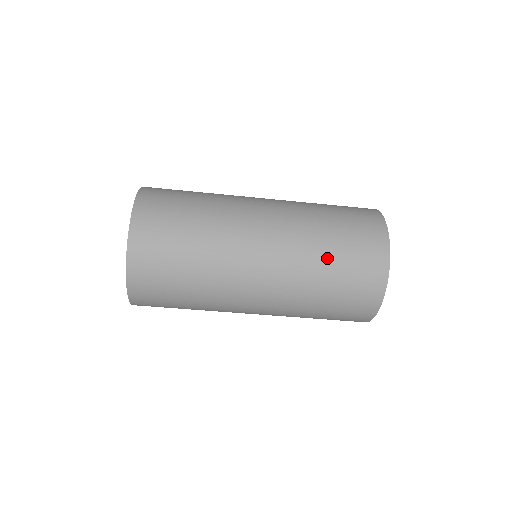
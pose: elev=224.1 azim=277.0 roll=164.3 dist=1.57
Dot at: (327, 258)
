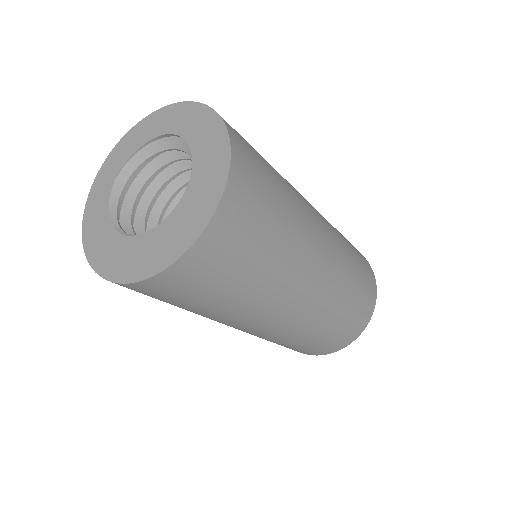
Dot at: (313, 337)
